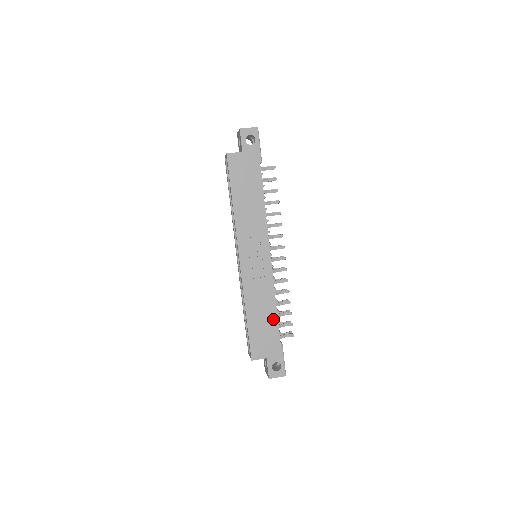
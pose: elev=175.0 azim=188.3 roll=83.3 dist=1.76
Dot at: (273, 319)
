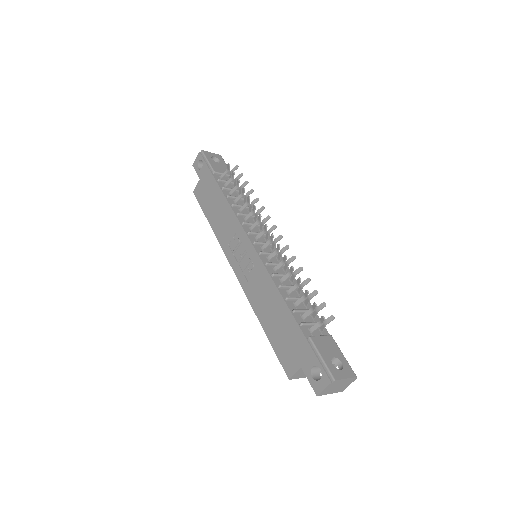
Dot at: (284, 311)
